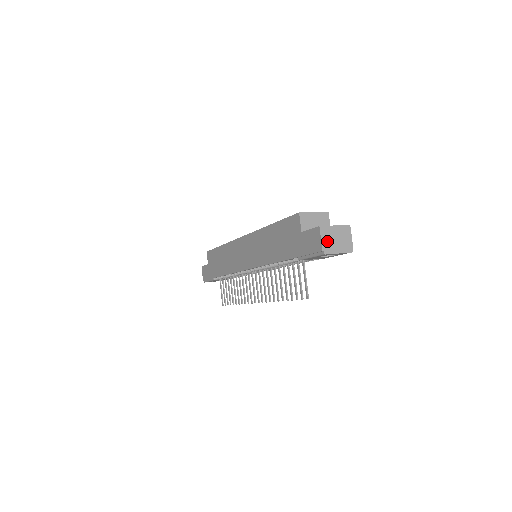
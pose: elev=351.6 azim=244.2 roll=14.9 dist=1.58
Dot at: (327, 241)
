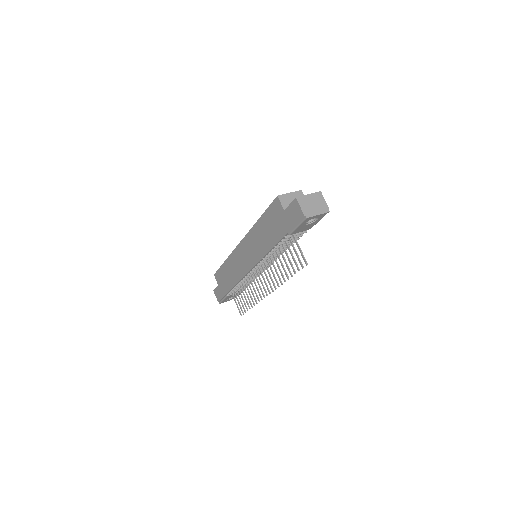
Dot at: (306, 207)
